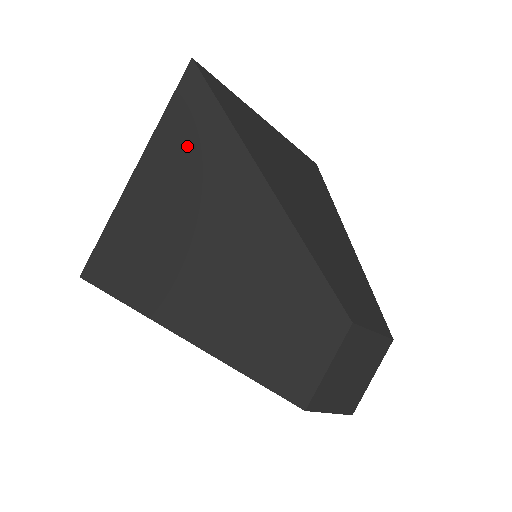
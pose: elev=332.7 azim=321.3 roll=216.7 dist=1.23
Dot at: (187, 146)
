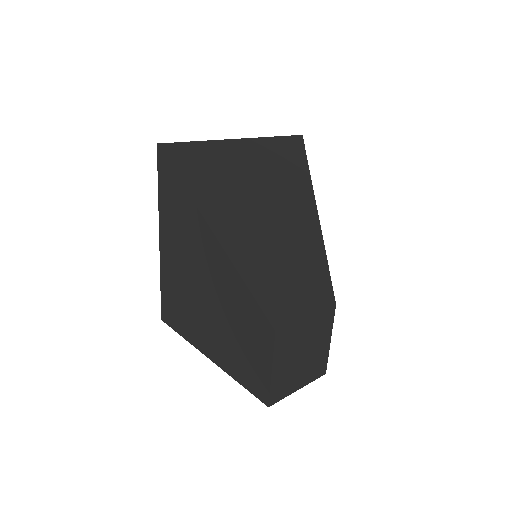
Dot at: (278, 156)
